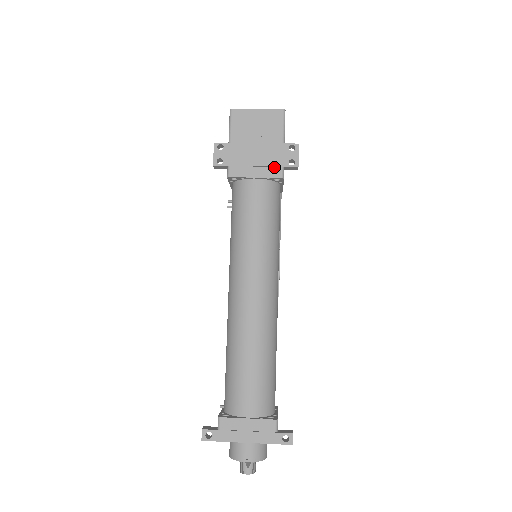
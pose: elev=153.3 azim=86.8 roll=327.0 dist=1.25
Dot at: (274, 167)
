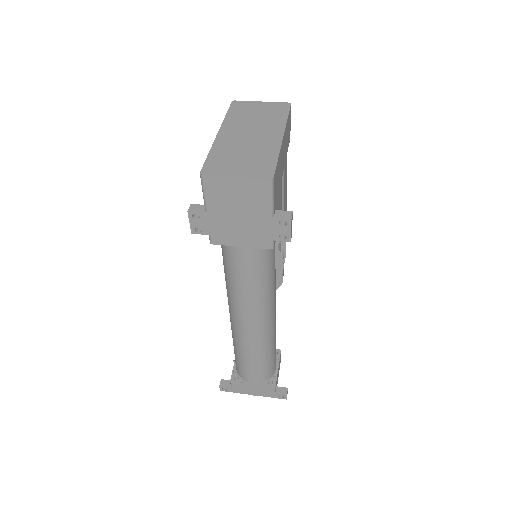
Dot at: (262, 239)
